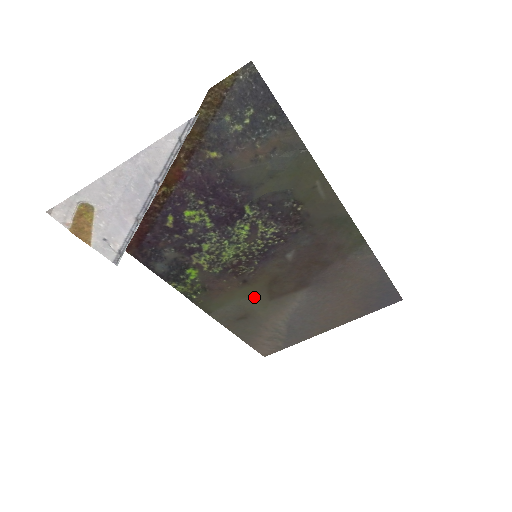
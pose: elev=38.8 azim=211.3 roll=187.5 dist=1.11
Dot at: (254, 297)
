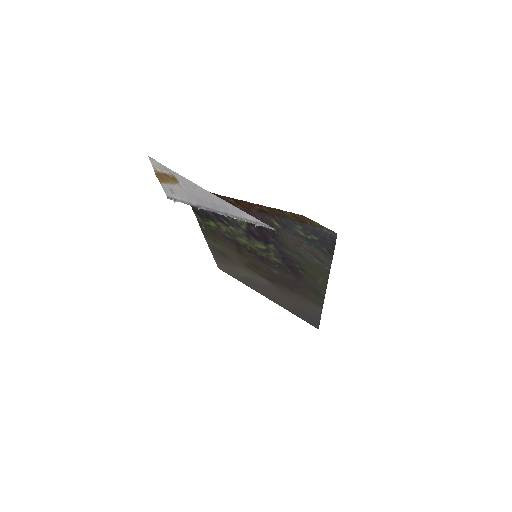
Dot at: (238, 257)
